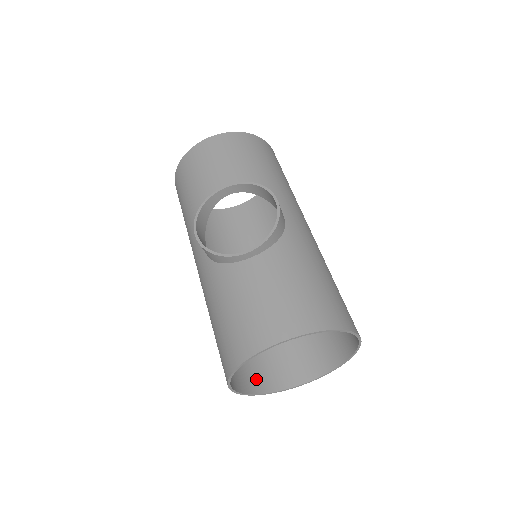
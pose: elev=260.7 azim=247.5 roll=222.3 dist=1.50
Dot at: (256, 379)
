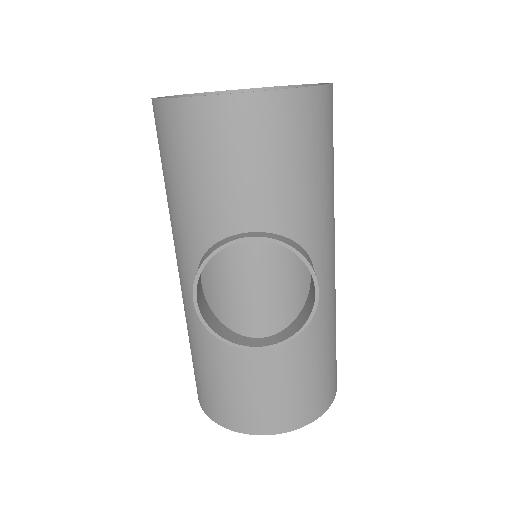
Dot at: occluded
